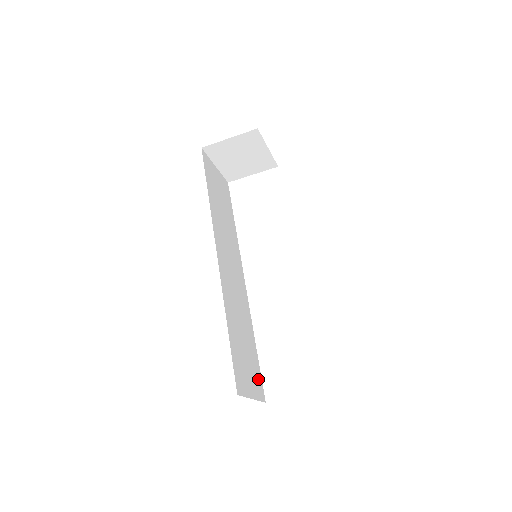
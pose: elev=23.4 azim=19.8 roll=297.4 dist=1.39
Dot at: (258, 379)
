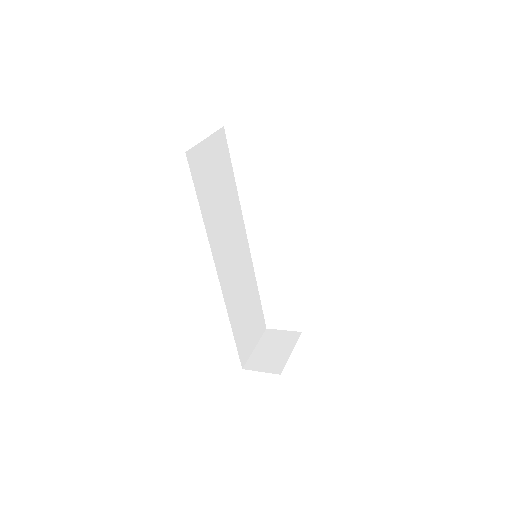
Dot at: (260, 321)
